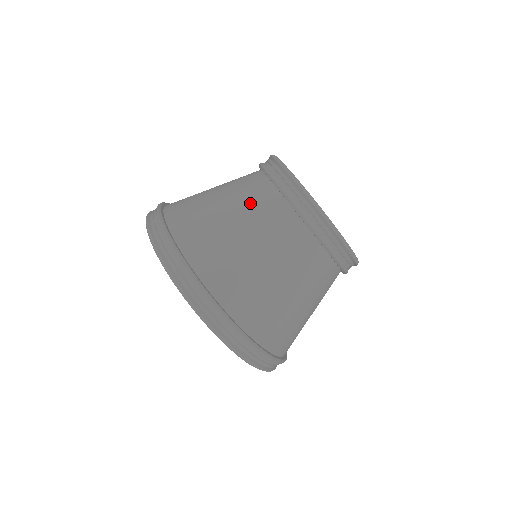
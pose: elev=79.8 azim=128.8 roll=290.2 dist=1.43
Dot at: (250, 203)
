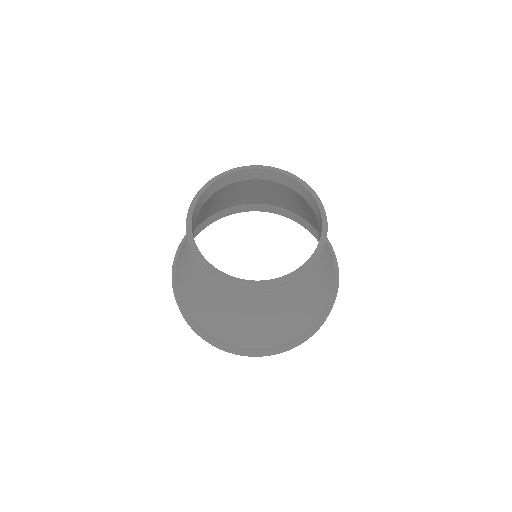
Dot at: (211, 292)
